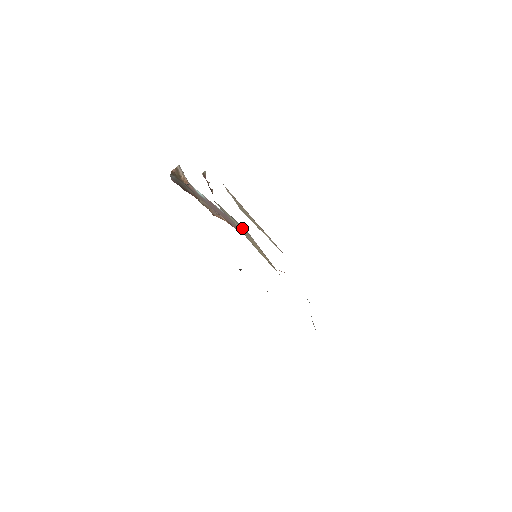
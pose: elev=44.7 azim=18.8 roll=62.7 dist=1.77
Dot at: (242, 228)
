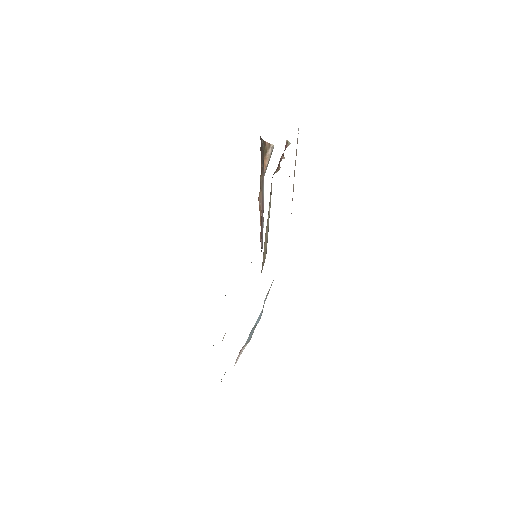
Dot at: occluded
